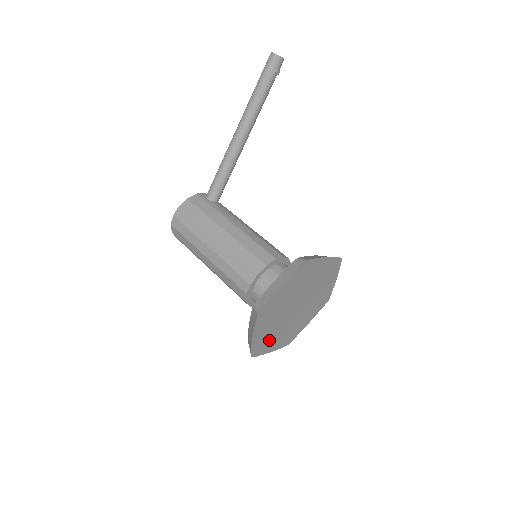
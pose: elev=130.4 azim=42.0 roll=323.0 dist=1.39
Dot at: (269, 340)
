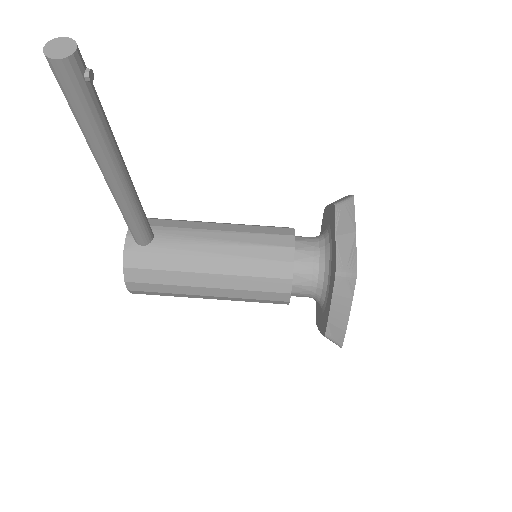
Dot at: occluded
